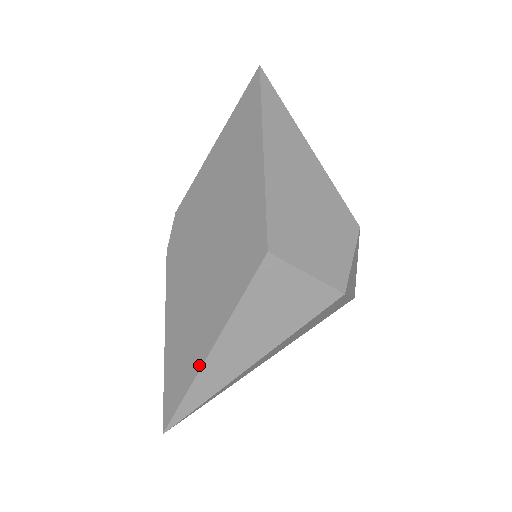
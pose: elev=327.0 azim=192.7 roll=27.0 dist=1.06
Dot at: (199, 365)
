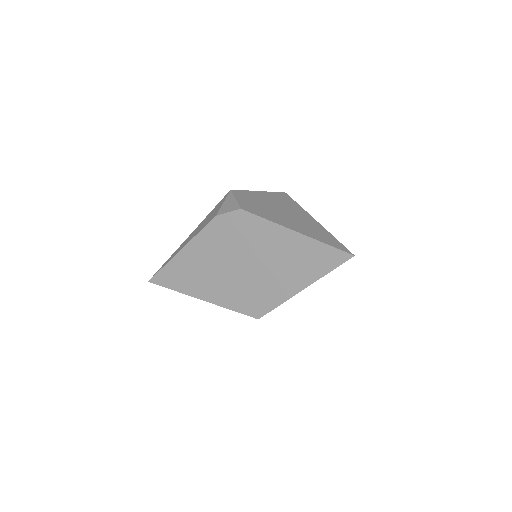
Dot at: (190, 294)
